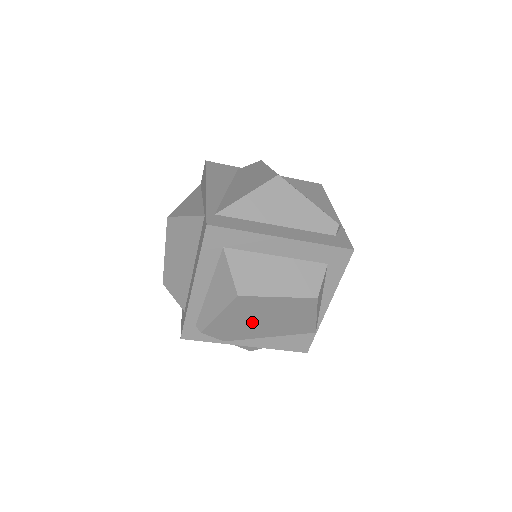
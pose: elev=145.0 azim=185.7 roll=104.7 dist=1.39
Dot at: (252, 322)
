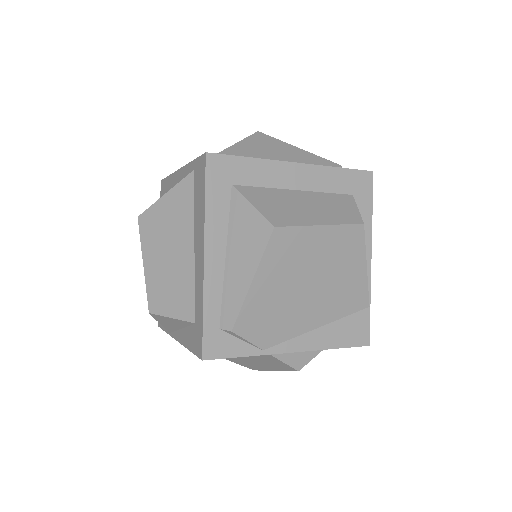
Dot at: (295, 292)
